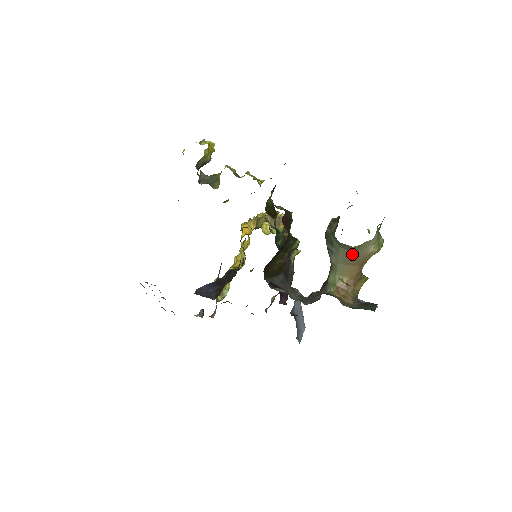
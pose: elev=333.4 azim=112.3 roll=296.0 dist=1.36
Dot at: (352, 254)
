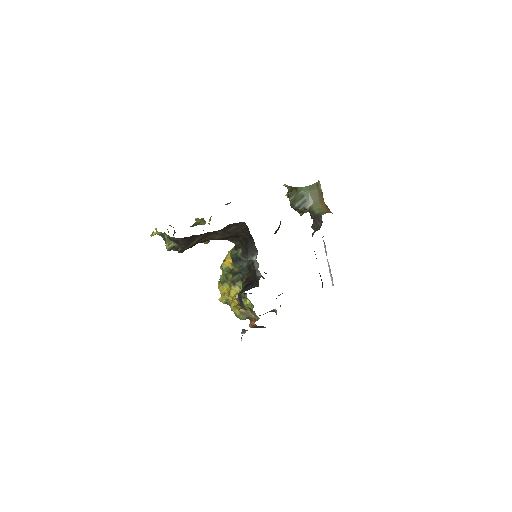
Dot at: (317, 191)
